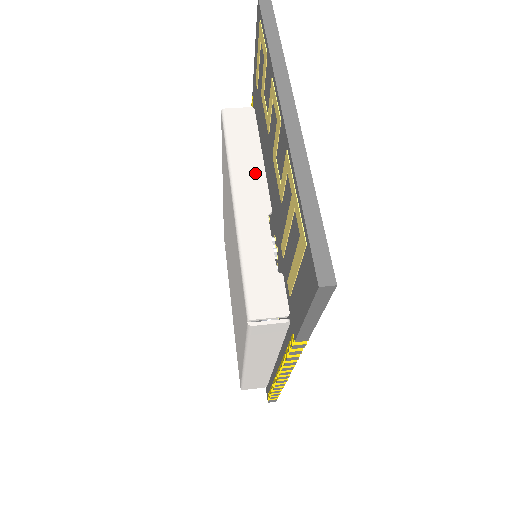
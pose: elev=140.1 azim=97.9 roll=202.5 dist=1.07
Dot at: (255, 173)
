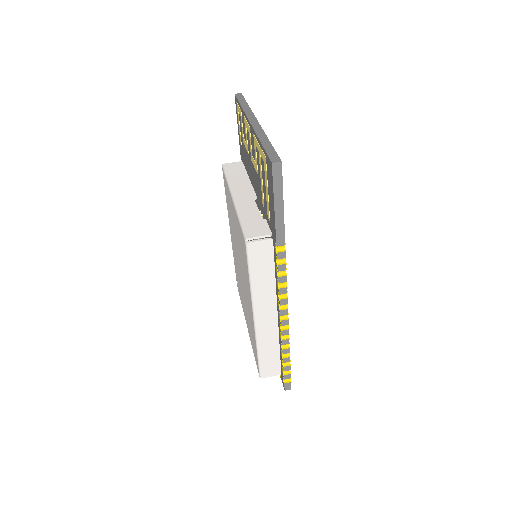
Dot at: (245, 184)
